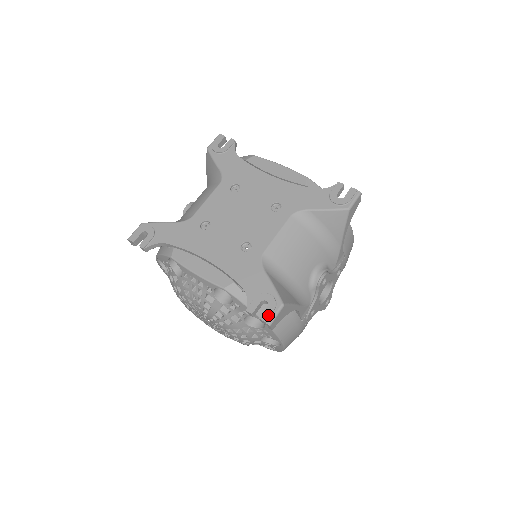
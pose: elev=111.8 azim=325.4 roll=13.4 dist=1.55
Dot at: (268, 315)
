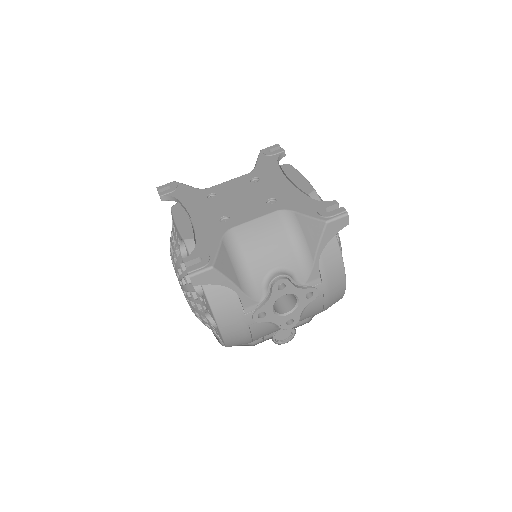
Dot at: (194, 268)
